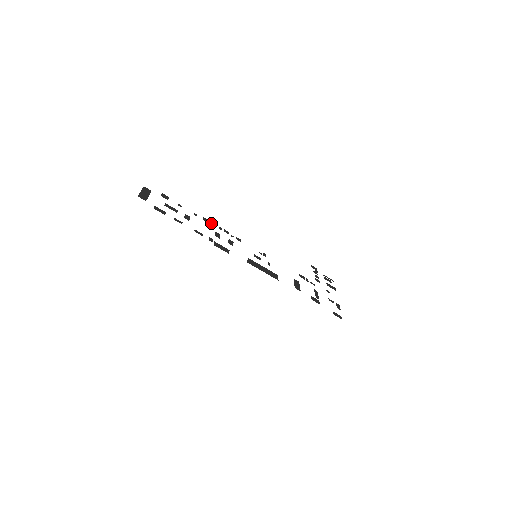
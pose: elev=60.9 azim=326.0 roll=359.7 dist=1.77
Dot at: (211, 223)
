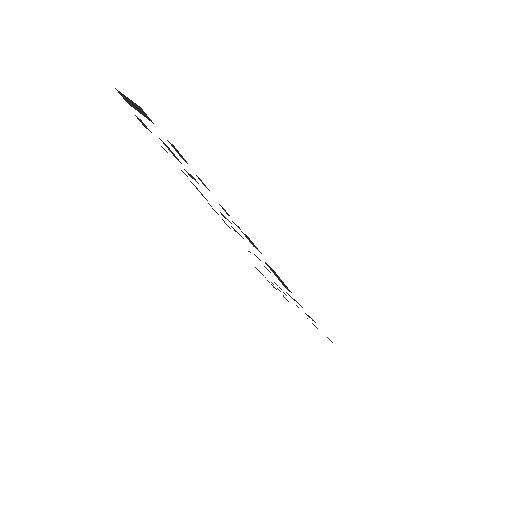
Dot at: occluded
